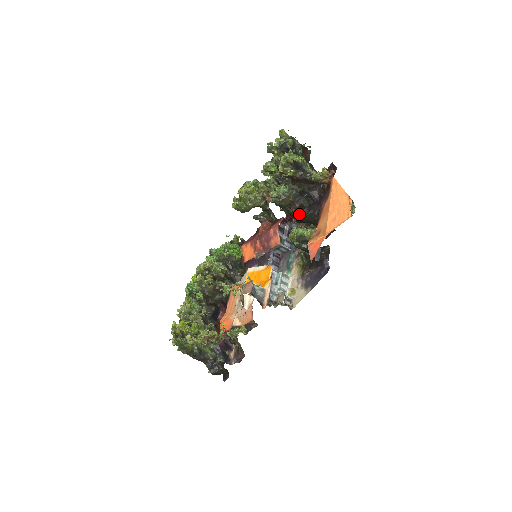
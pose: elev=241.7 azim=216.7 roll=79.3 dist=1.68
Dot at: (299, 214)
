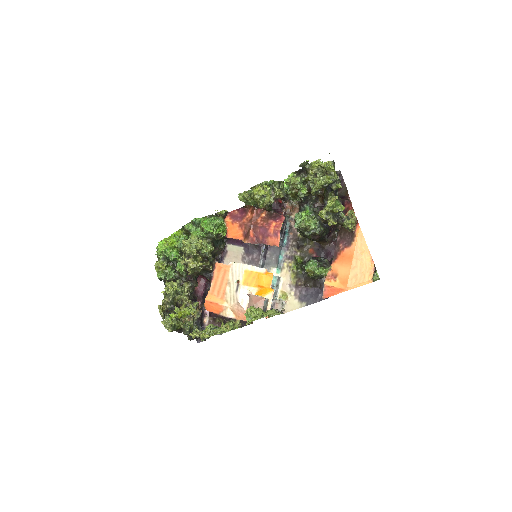
Dot at: (313, 239)
